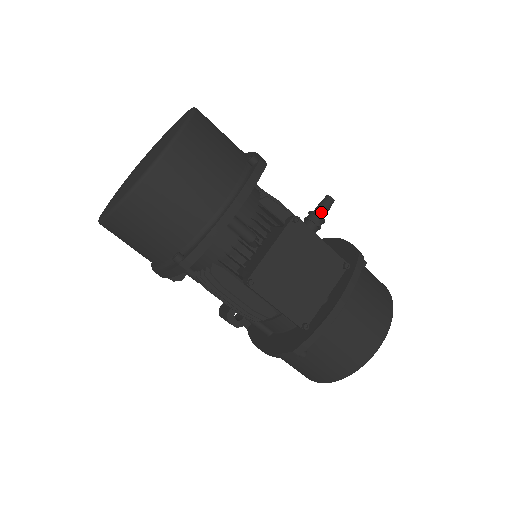
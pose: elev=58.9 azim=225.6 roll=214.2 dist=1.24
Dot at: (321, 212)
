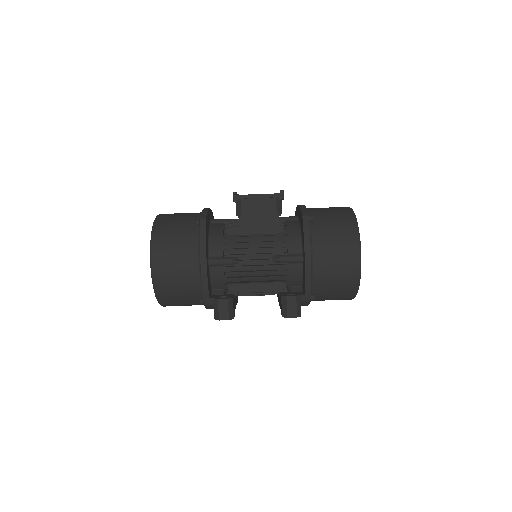
Dot at: occluded
